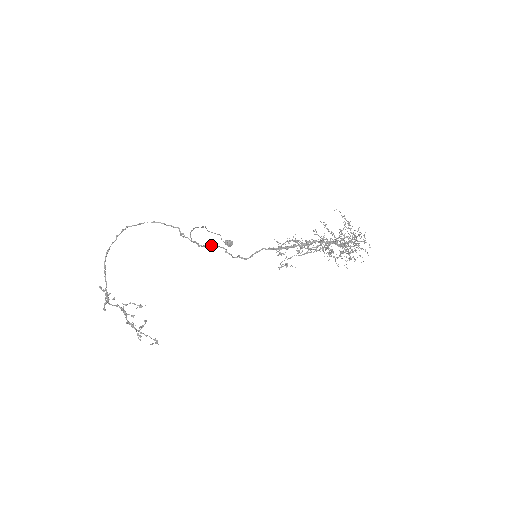
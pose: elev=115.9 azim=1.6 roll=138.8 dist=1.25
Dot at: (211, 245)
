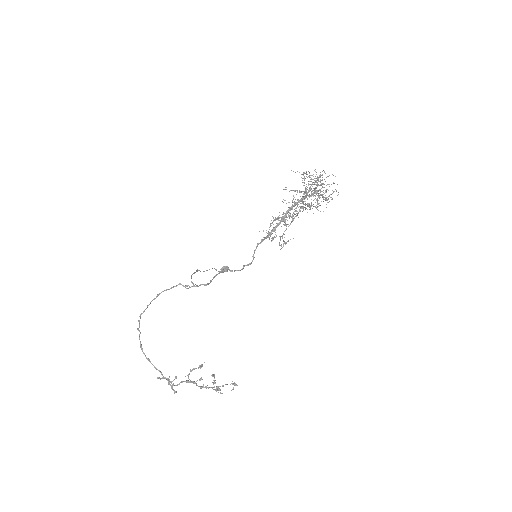
Dot at: (215, 276)
